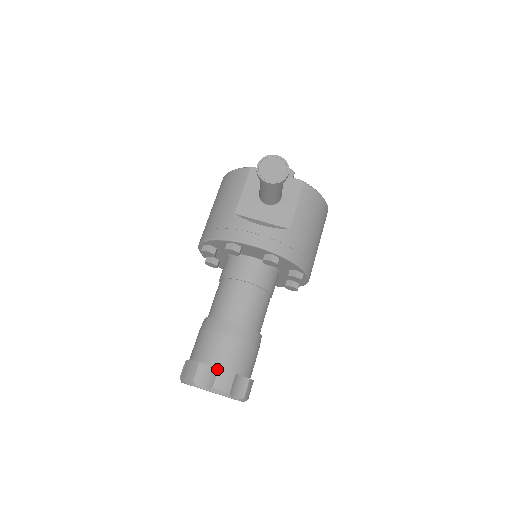
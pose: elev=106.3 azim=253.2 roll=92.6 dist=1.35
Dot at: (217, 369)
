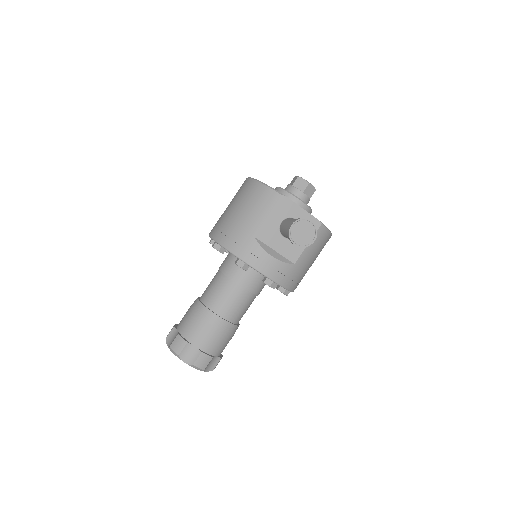
Dot at: (200, 352)
